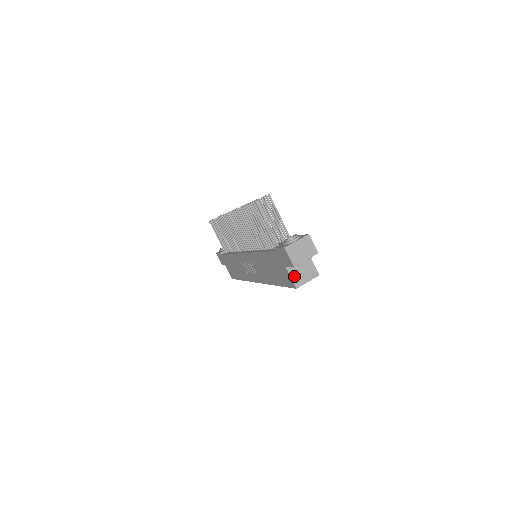
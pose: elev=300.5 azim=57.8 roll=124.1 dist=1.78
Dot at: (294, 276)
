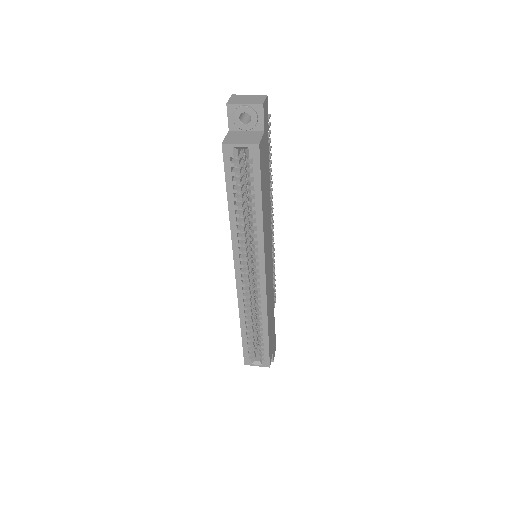
Dot at: (230, 137)
